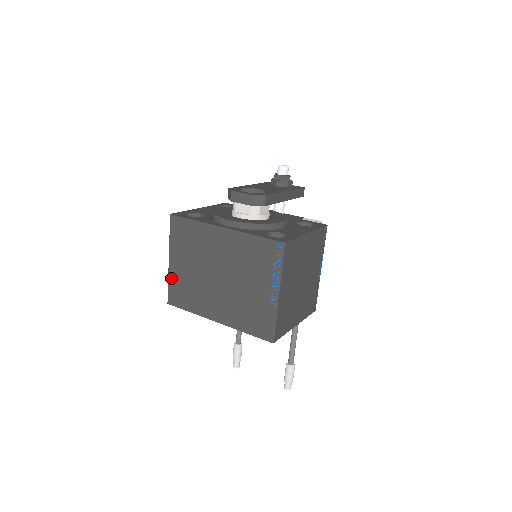
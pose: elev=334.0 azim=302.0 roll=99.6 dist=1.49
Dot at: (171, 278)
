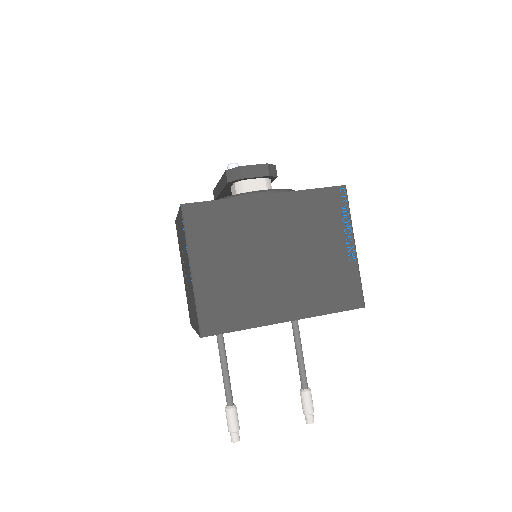
Dot at: (201, 295)
